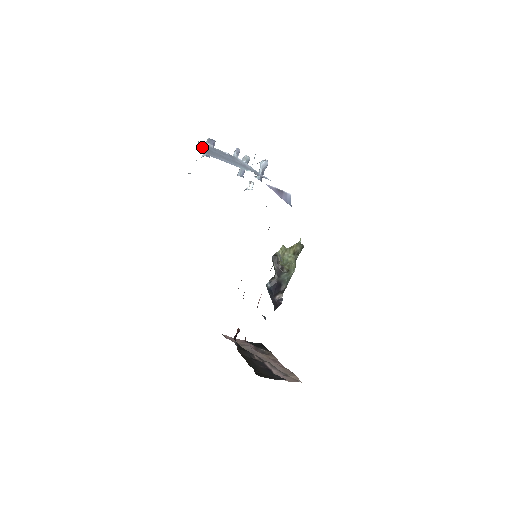
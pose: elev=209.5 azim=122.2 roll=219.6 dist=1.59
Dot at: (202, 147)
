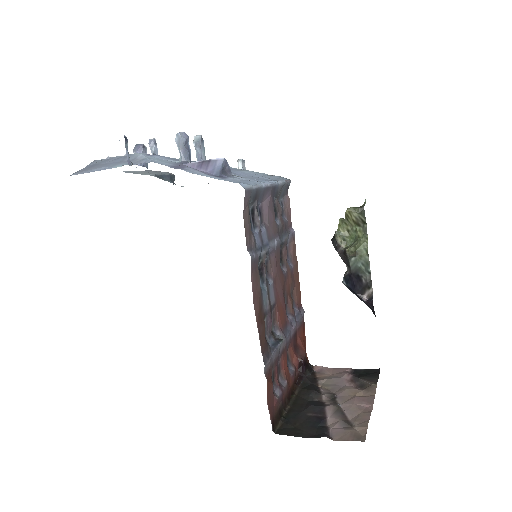
Dot at: (87, 167)
